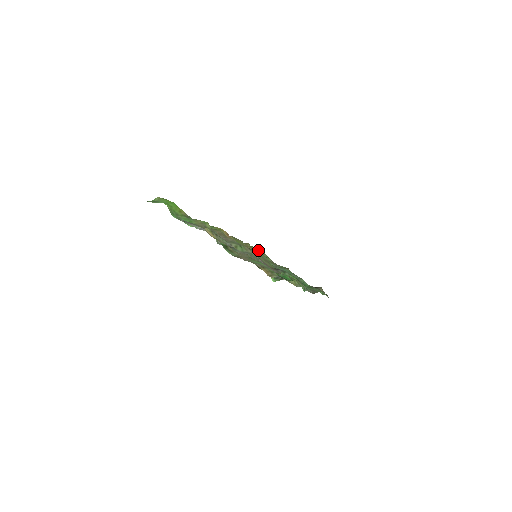
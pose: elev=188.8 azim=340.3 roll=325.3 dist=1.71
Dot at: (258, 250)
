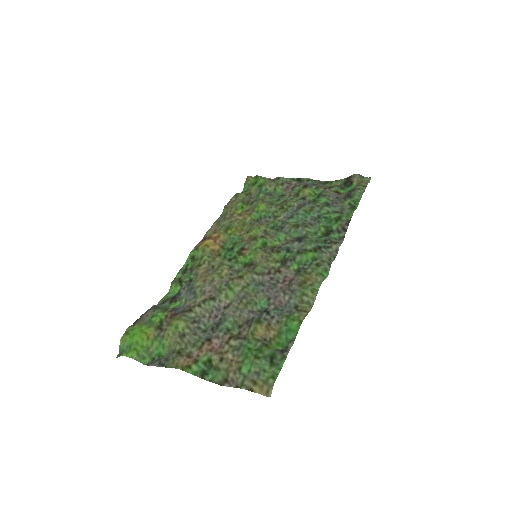
Dot at: (259, 205)
